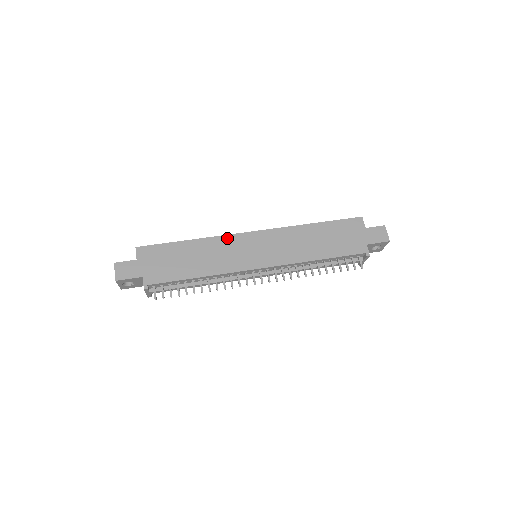
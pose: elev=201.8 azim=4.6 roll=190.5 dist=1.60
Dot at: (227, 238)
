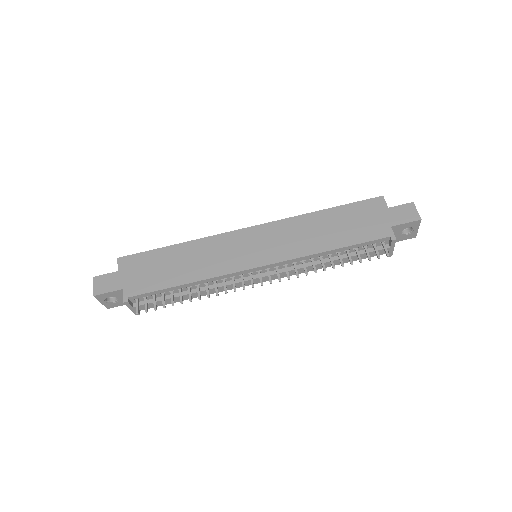
Dot at: (219, 238)
